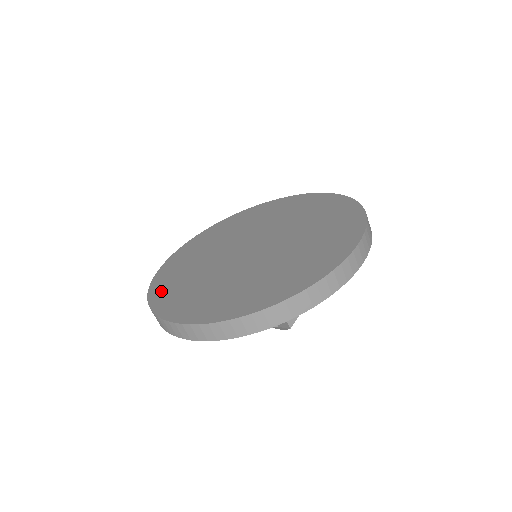
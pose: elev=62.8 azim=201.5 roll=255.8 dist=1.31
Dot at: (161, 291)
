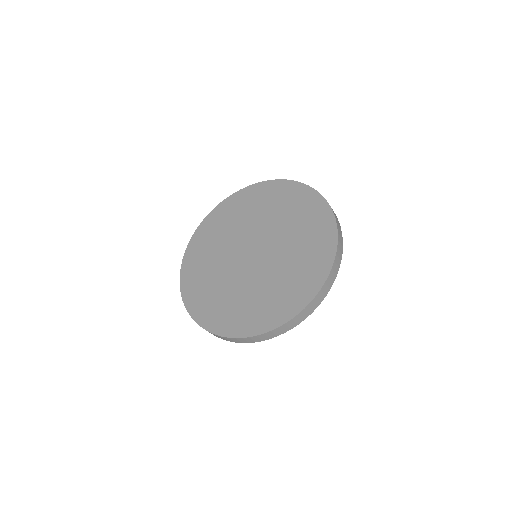
Dot at: (212, 319)
